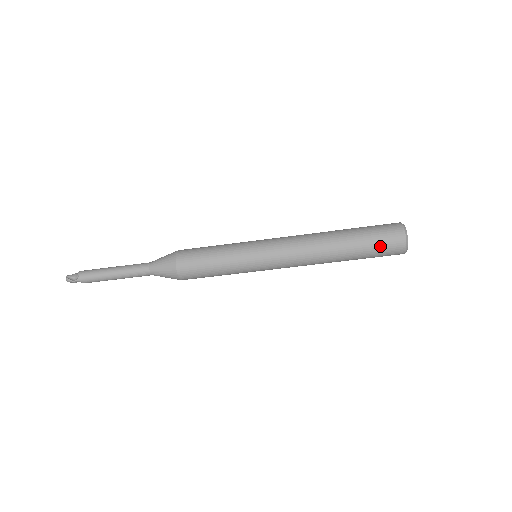
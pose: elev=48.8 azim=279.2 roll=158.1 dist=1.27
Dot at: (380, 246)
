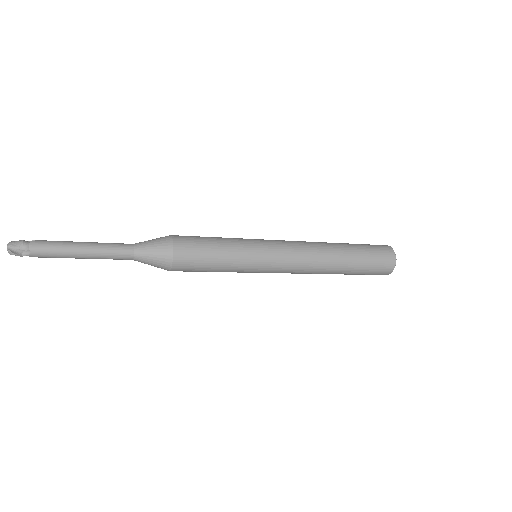
Dot at: (371, 272)
